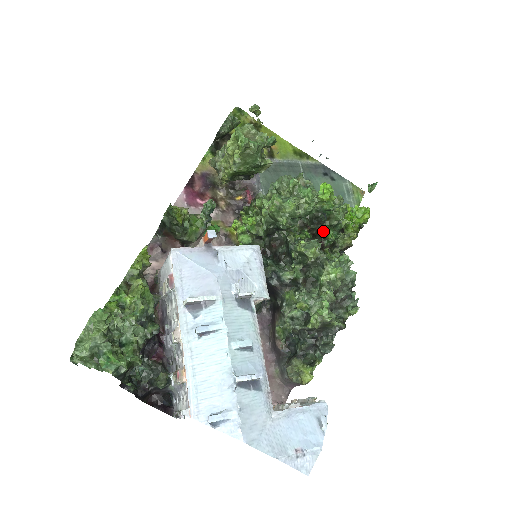
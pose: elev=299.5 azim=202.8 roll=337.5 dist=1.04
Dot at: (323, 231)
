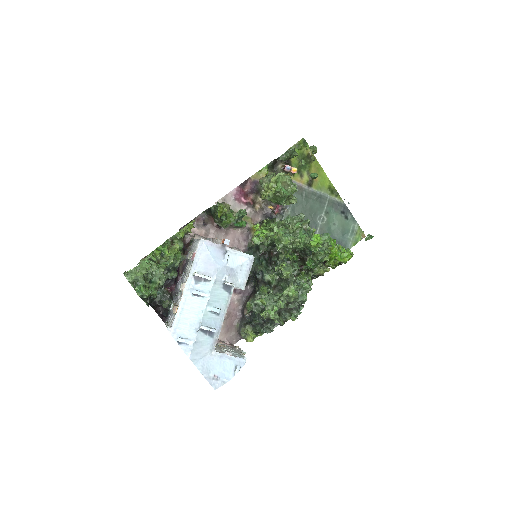
Dot at: (306, 260)
